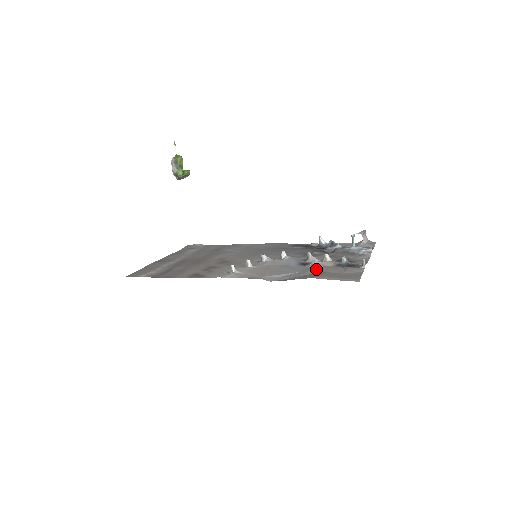
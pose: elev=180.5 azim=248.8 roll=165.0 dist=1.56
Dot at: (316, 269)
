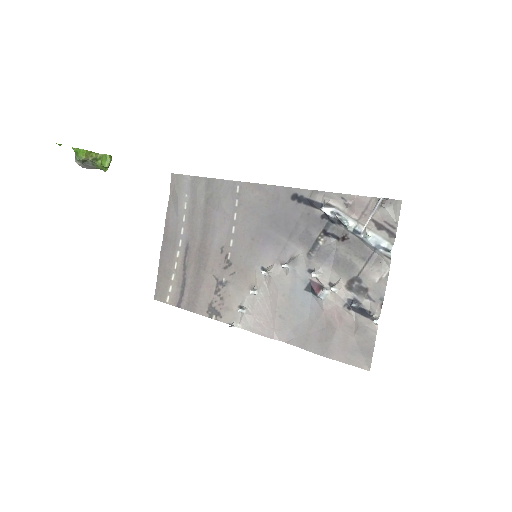
Dot at: (325, 317)
